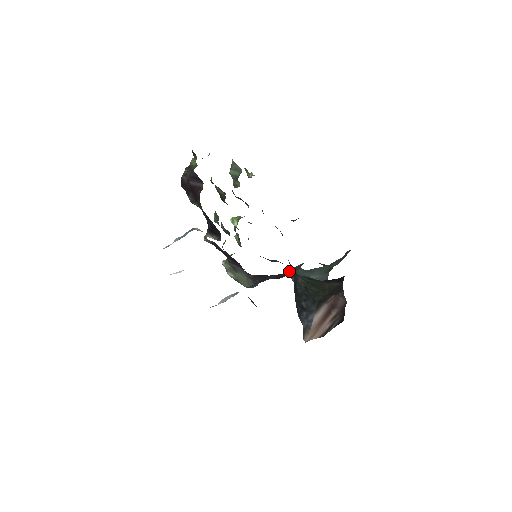
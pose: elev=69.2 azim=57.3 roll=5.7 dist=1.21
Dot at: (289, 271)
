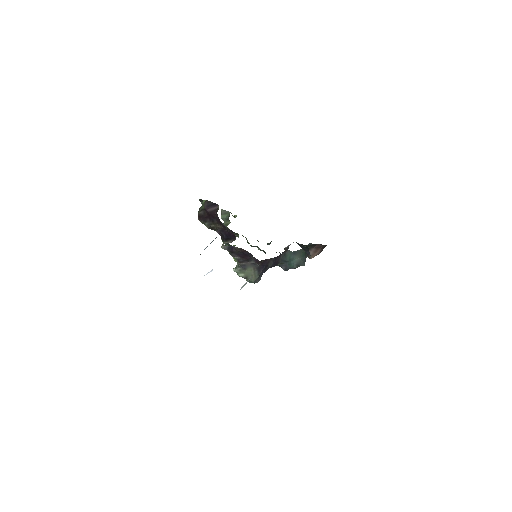
Dot at: occluded
